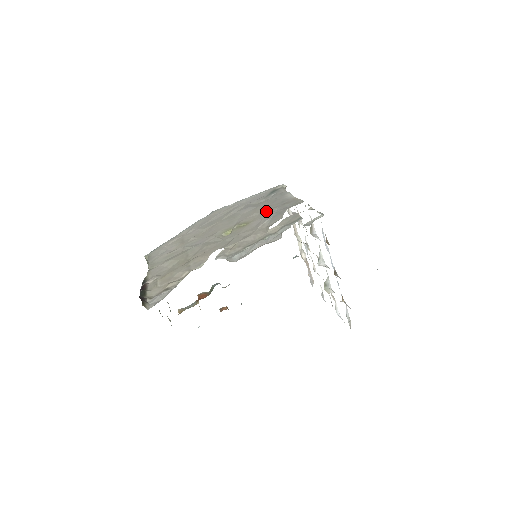
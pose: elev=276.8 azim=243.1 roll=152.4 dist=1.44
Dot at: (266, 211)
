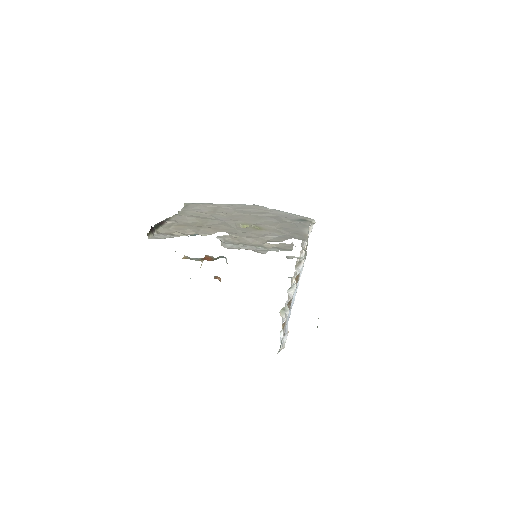
Dot at: (281, 230)
